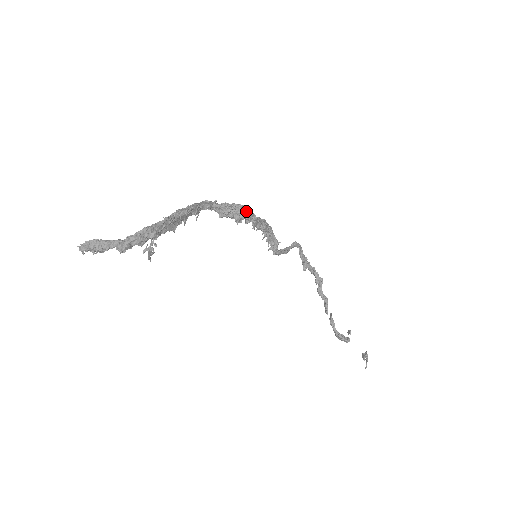
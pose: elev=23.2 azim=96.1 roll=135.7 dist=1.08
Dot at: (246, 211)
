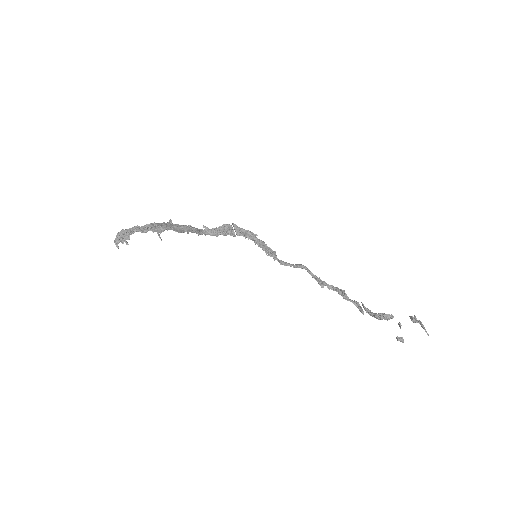
Dot at: (232, 224)
